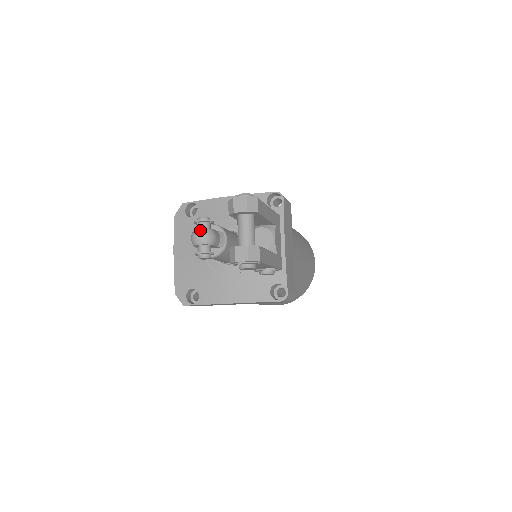
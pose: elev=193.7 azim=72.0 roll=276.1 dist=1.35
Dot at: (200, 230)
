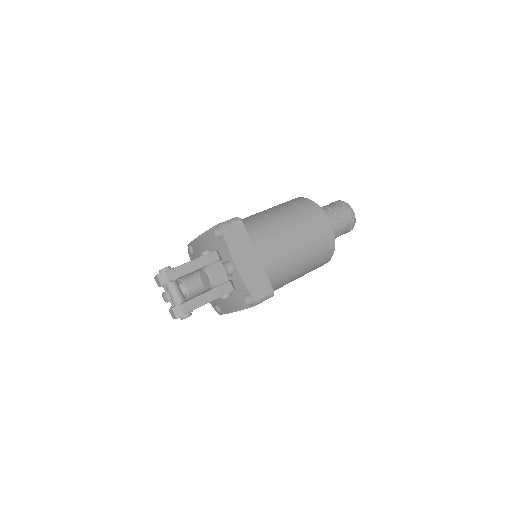
Dot at: (163, 294)
